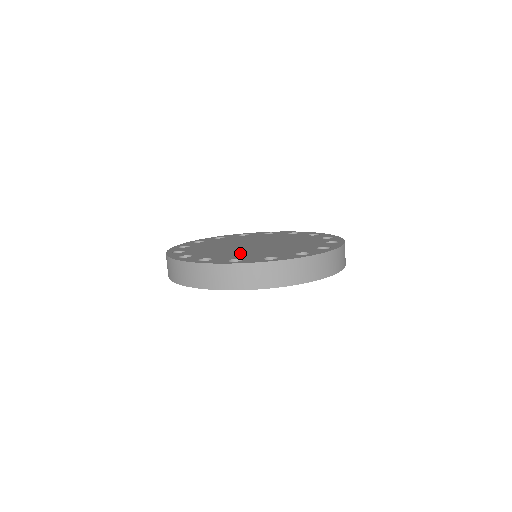
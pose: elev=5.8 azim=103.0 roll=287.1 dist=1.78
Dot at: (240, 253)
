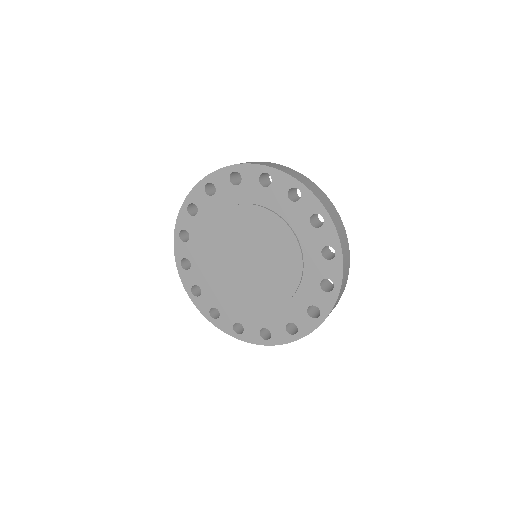
Dot at: occluded
